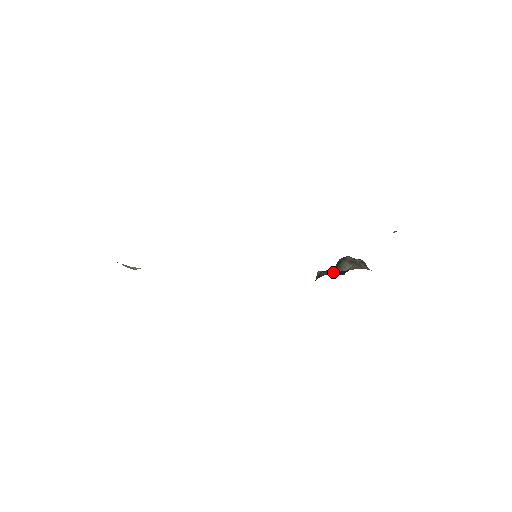
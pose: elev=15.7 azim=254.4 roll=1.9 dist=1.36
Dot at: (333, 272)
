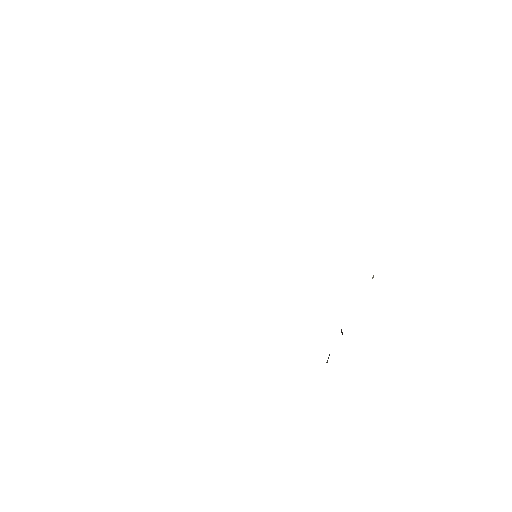
Dot at: occluded
